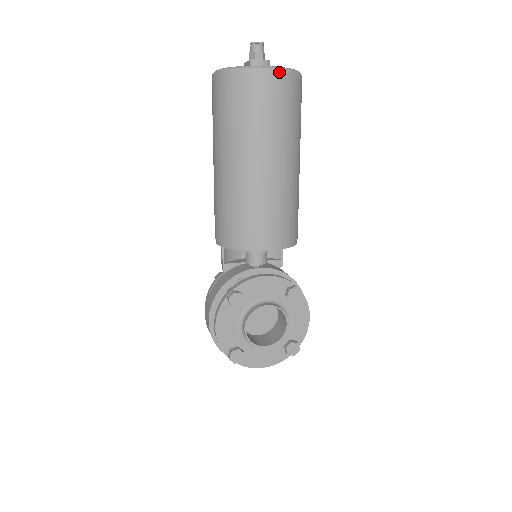
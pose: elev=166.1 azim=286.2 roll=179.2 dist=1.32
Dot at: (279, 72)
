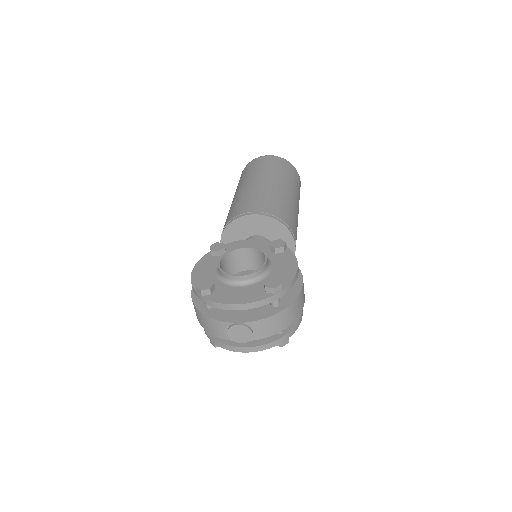
Dot at: (272, 156)
